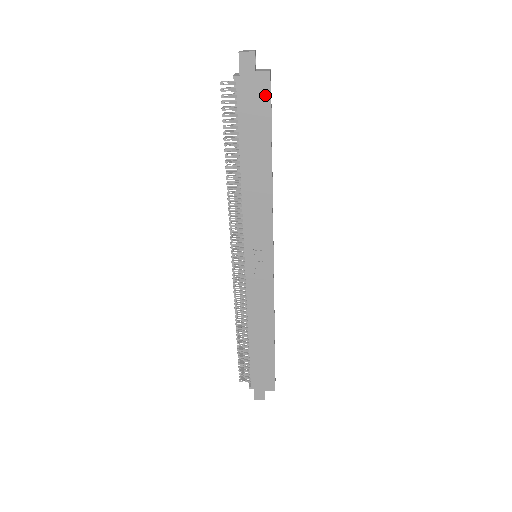
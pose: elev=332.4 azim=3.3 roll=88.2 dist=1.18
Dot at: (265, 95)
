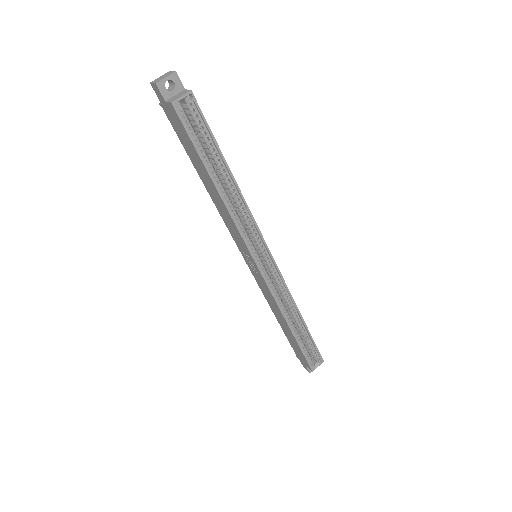
Dot at: (180, 124)
